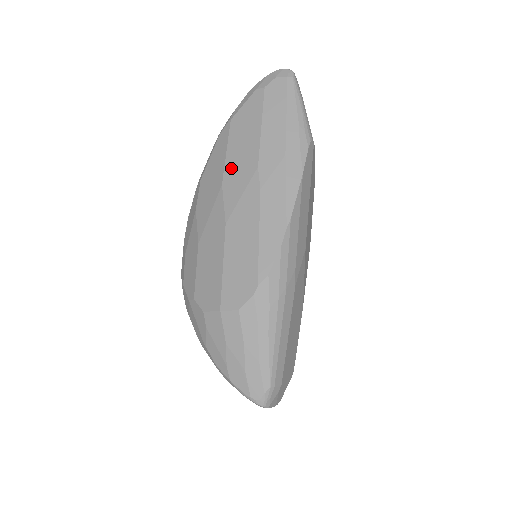
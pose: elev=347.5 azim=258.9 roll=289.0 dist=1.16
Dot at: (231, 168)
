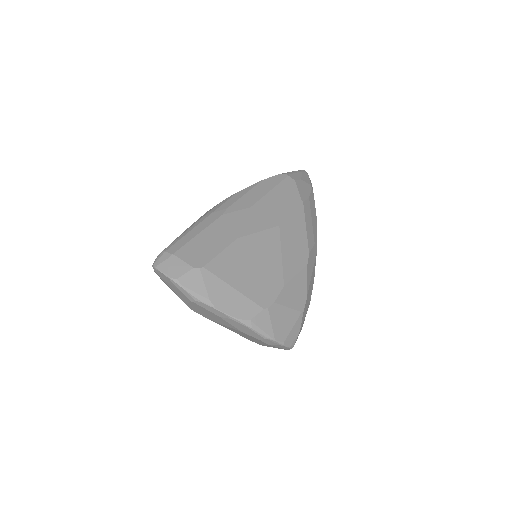
Dot at: occluded
